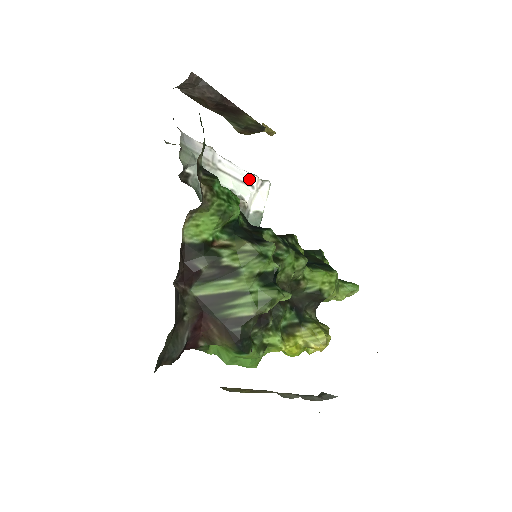
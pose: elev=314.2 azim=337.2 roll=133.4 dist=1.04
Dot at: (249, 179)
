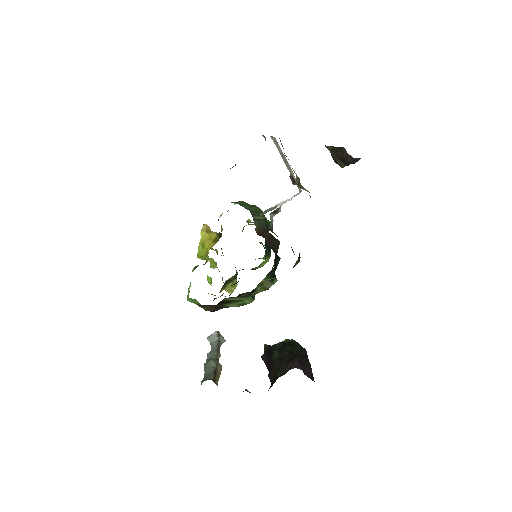
Dot at: occluded
